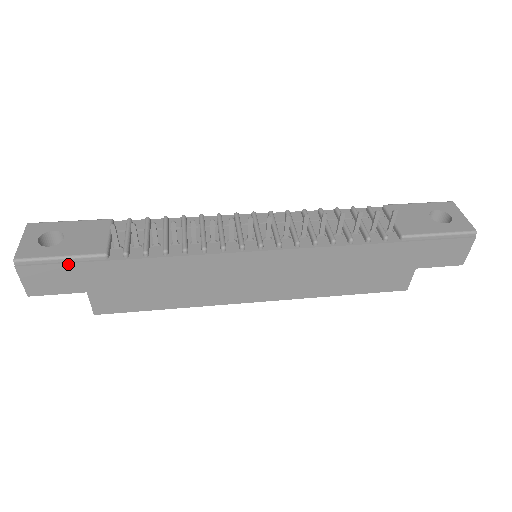
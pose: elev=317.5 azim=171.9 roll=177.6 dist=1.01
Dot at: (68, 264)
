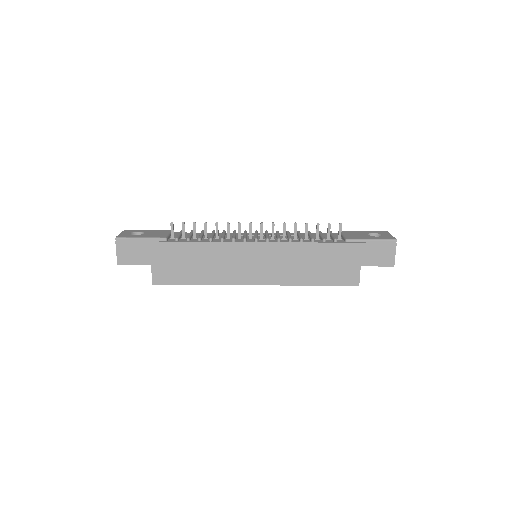
Dot at: (144, 242)
